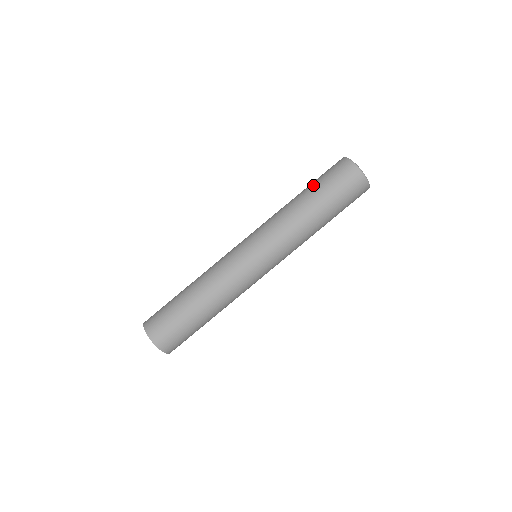
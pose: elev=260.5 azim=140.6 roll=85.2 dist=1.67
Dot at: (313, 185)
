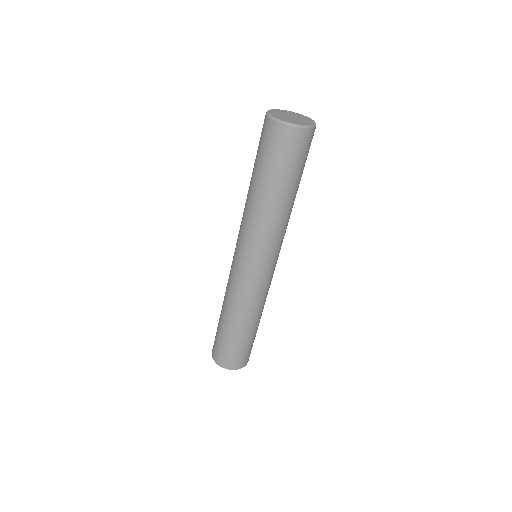
Dot at: (255, 167)
